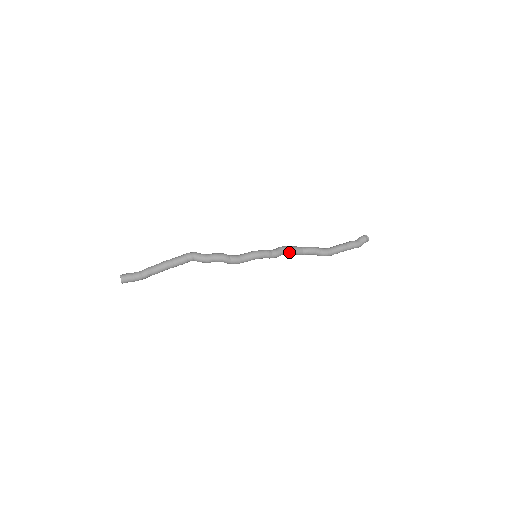
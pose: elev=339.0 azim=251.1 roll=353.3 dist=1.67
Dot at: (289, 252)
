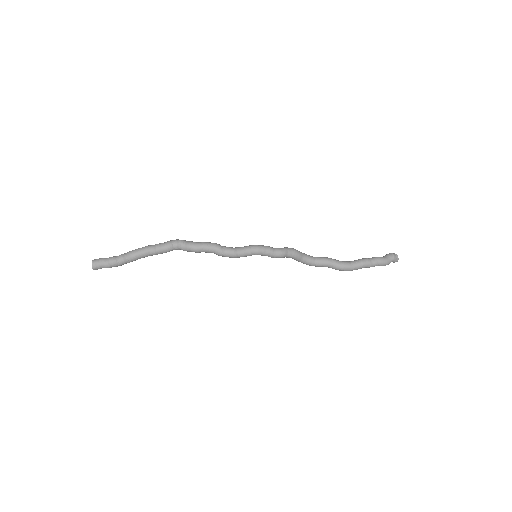
Dot at: (296, 254)
